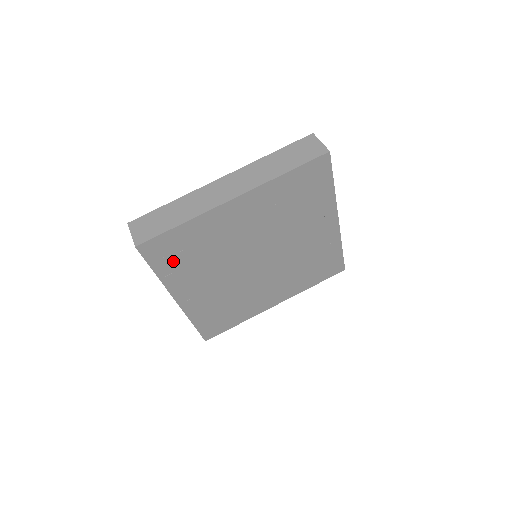
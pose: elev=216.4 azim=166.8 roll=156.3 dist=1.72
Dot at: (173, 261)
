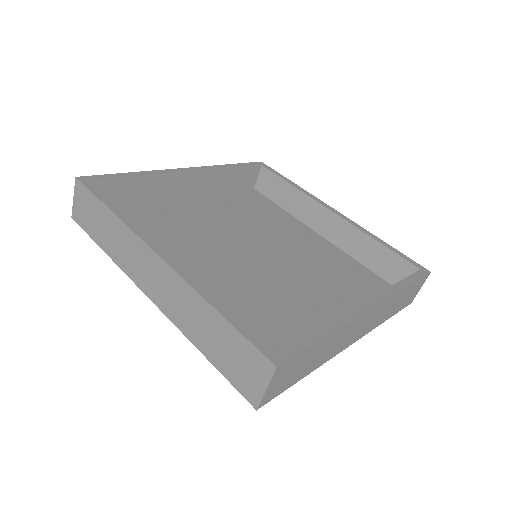
Dot at: occluded
